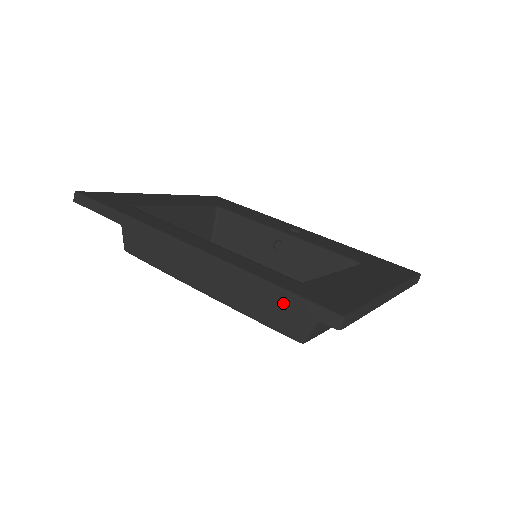
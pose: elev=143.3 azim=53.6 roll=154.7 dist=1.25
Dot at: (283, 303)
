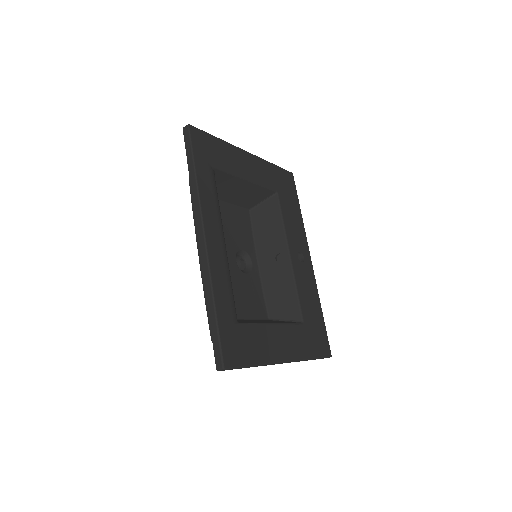
Dot at: (211, 328)
